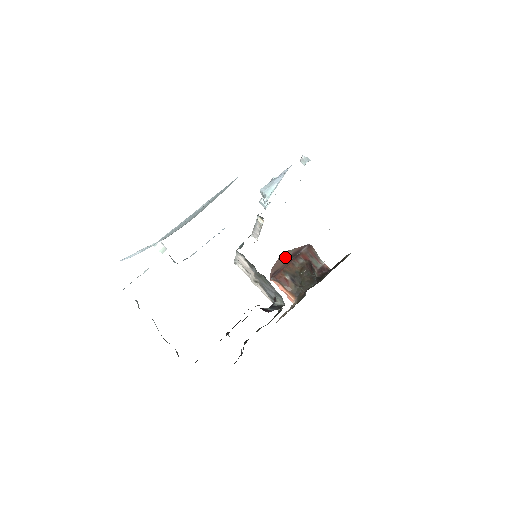
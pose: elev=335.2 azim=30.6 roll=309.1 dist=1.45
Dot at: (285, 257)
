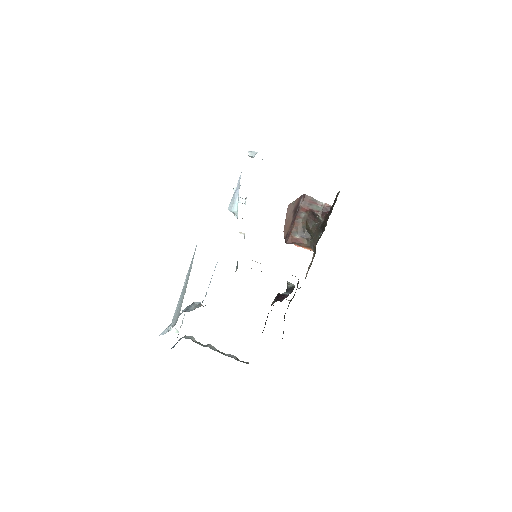
Dot at: (290, 214)
